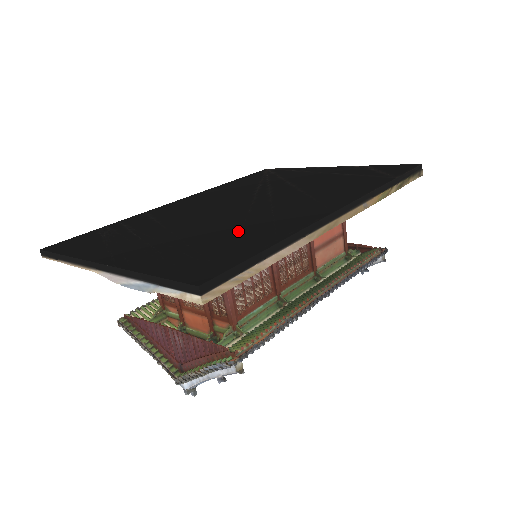
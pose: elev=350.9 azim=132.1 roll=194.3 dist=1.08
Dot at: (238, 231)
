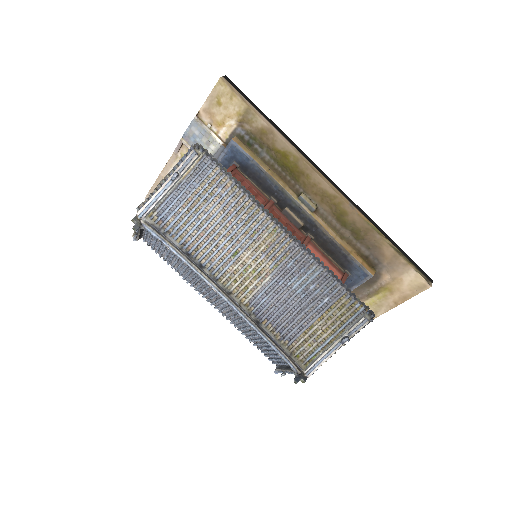
Dot at: occluded
